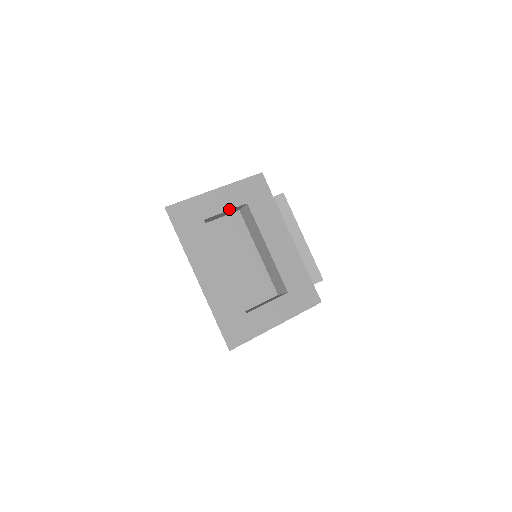
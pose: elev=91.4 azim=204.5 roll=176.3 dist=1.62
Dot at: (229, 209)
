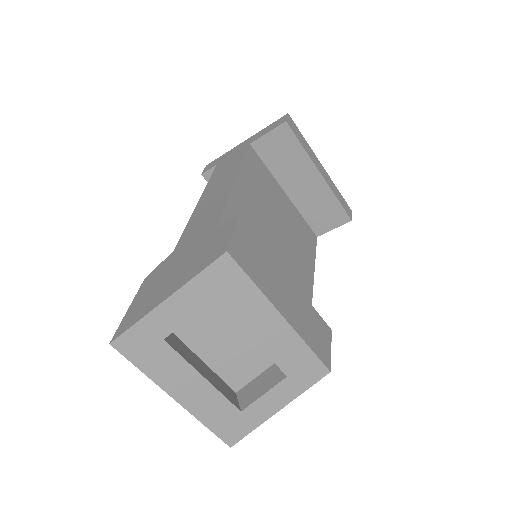
Dot at: (192, 315)
